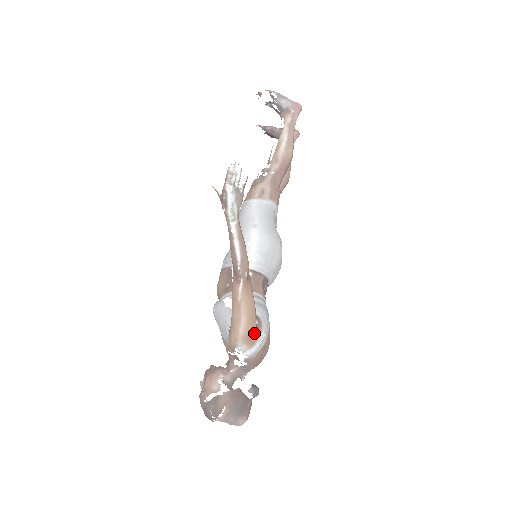
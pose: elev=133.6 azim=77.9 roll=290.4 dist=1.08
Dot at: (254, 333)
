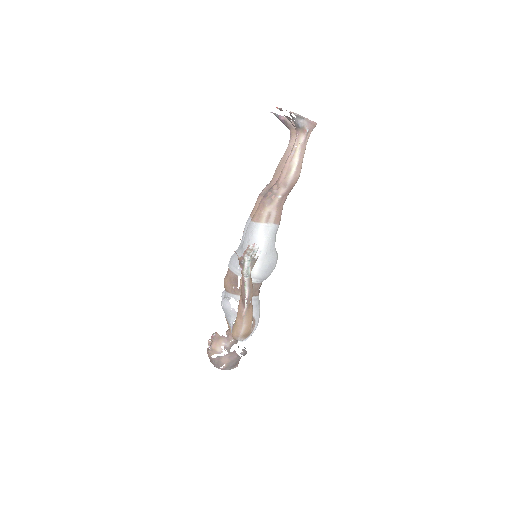
Dot at: (250, 332)
